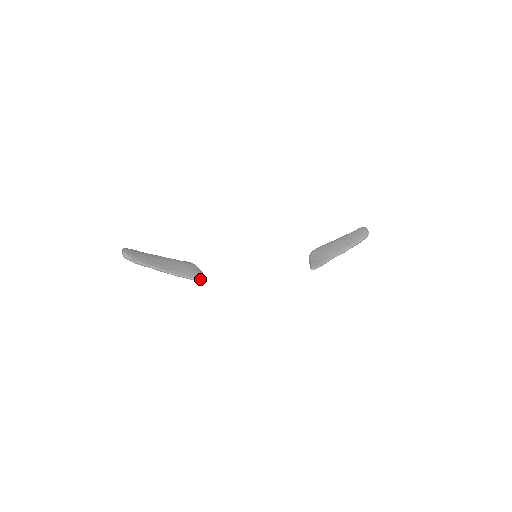
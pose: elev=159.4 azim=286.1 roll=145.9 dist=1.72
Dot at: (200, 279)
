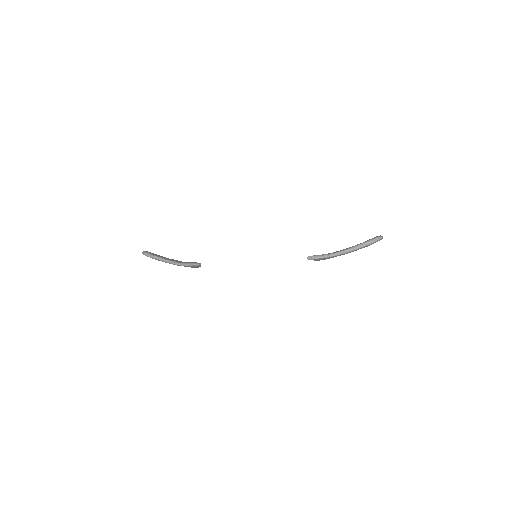
Dot at: (194, 263)
